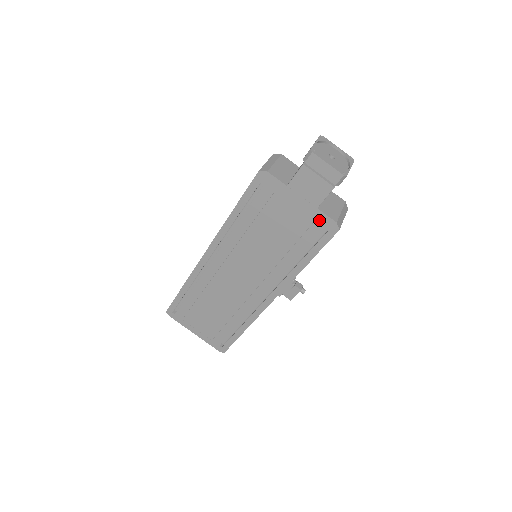
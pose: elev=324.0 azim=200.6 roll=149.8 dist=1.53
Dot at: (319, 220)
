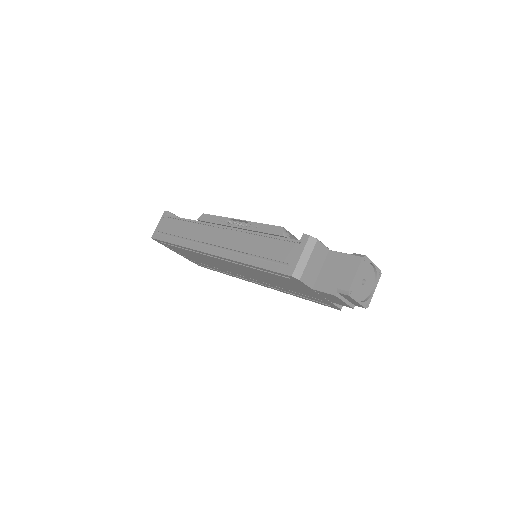
Dot at: (328, 303)
